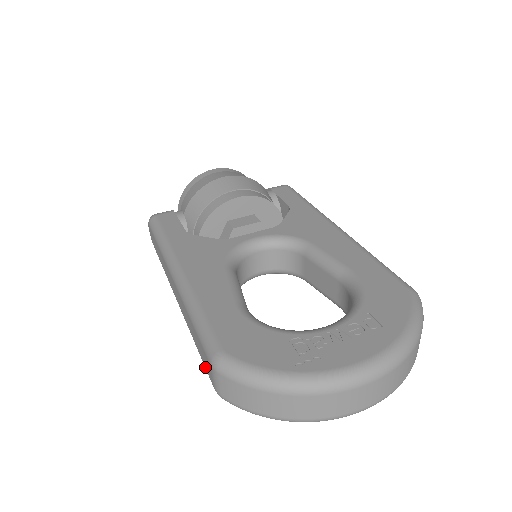
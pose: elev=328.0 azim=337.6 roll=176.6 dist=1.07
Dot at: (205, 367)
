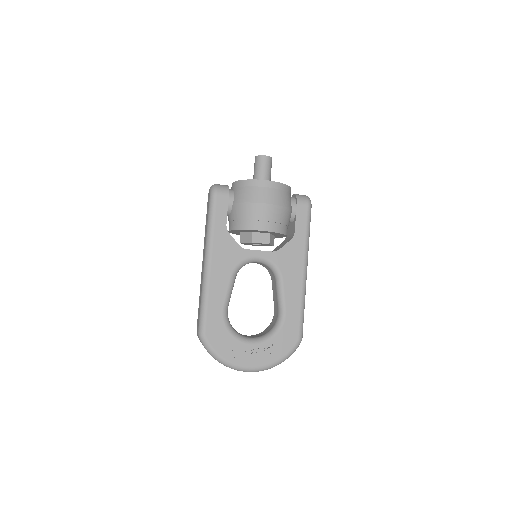
Dot at: occluded
